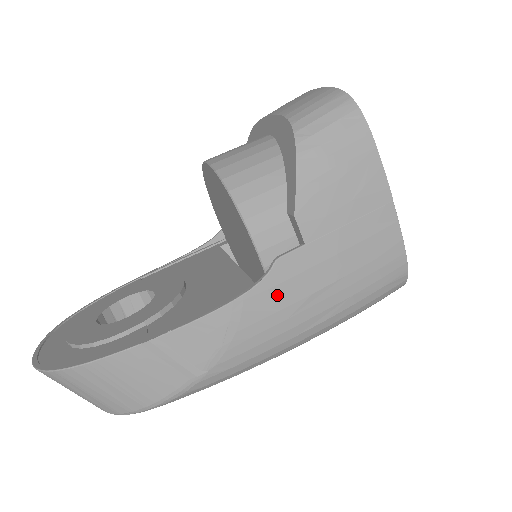
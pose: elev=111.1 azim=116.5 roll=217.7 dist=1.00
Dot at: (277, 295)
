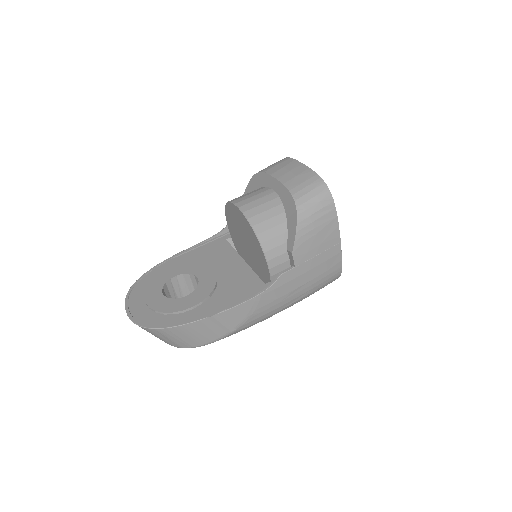
Dot at: (277, 292)
